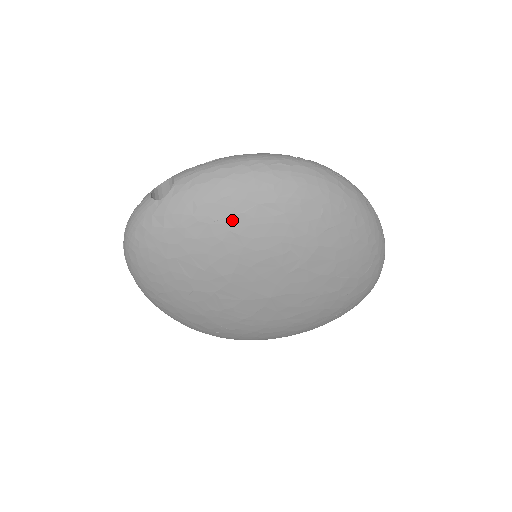
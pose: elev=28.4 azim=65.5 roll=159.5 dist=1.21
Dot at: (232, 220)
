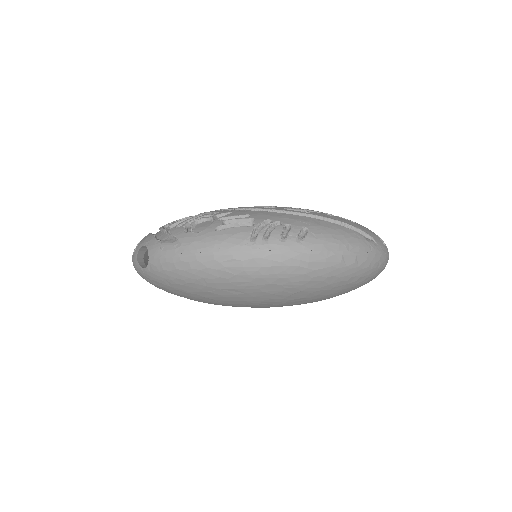
Dot at: (202, 294)
